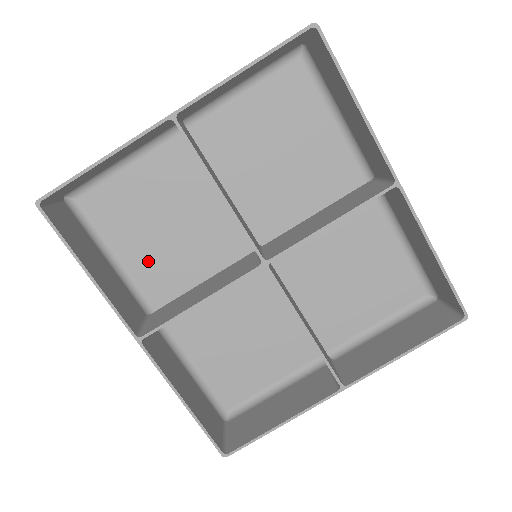
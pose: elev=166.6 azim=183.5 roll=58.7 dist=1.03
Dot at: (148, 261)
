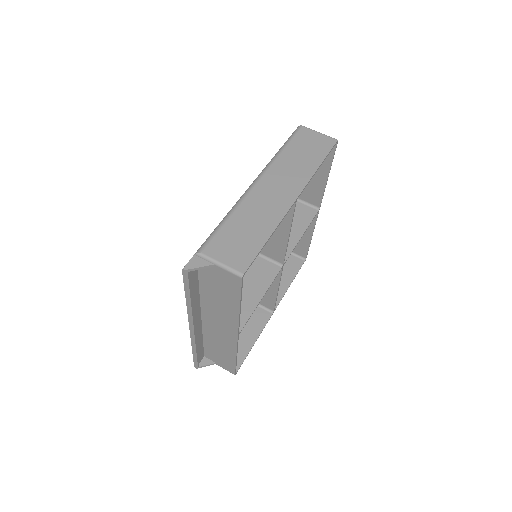
Dot at: occluded
